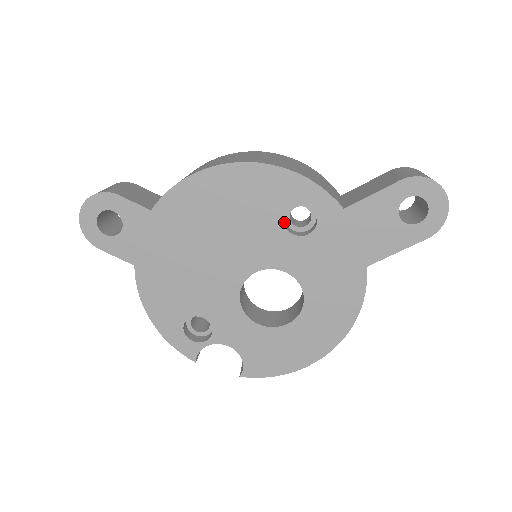
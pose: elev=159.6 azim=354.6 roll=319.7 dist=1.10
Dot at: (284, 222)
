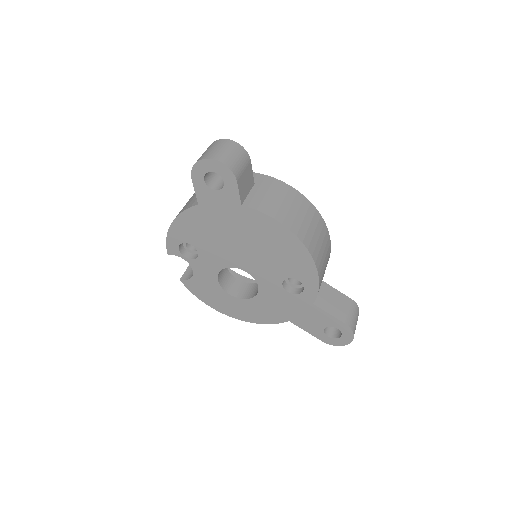
Dot at: (286, 277)
